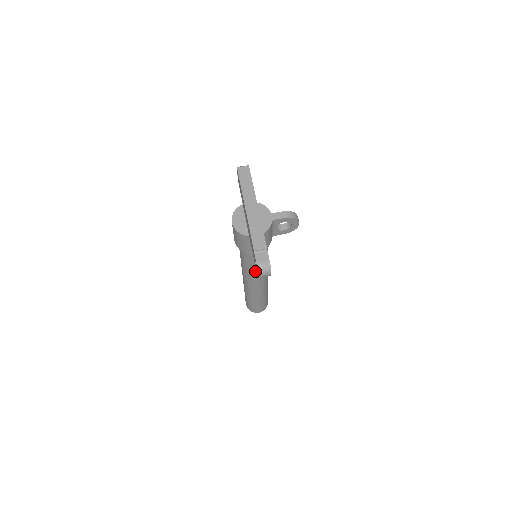
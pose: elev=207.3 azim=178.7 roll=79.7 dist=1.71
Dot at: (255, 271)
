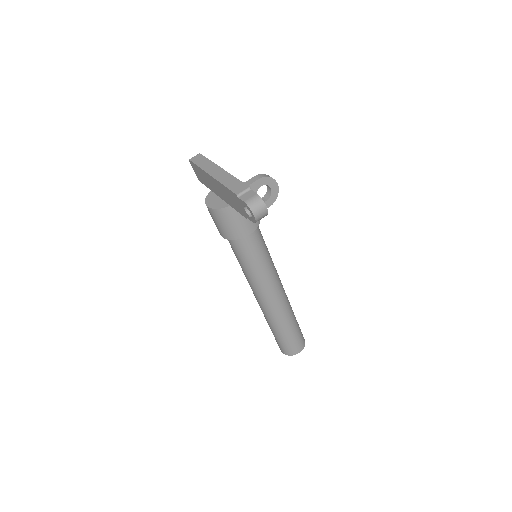
Dot at: (263, 272)
